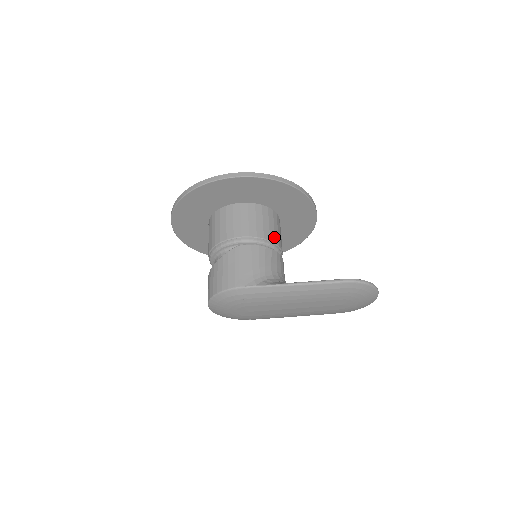
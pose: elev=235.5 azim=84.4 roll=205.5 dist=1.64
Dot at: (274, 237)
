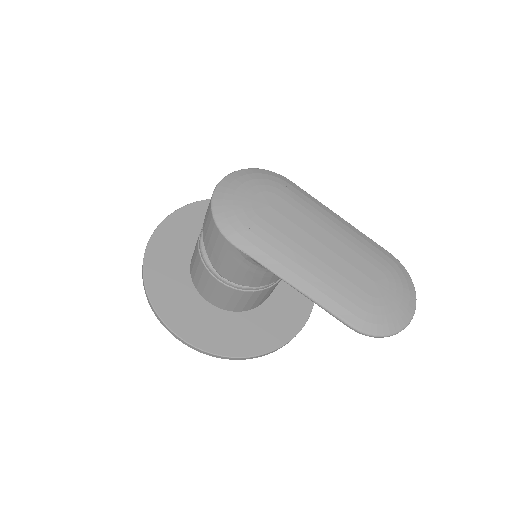
Dot at: occluded
